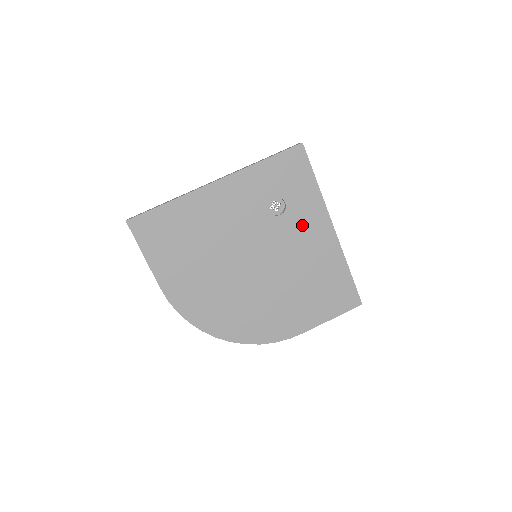
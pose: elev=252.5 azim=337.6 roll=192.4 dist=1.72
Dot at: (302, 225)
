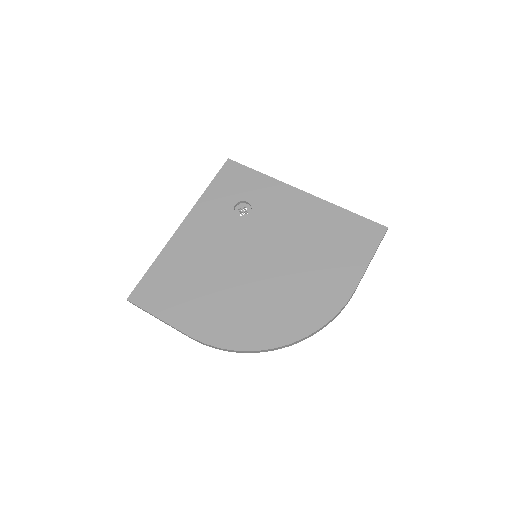
Dot at: (274, 207)
